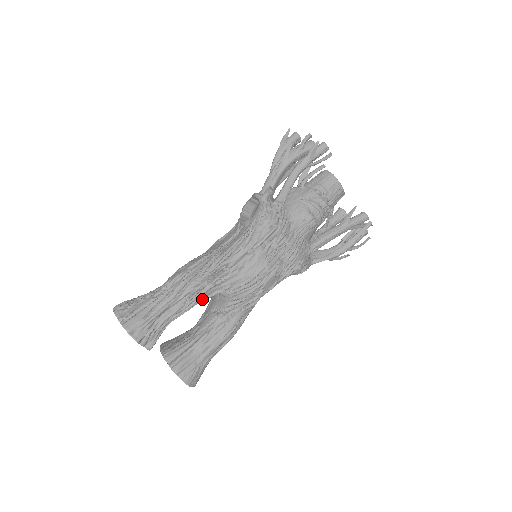
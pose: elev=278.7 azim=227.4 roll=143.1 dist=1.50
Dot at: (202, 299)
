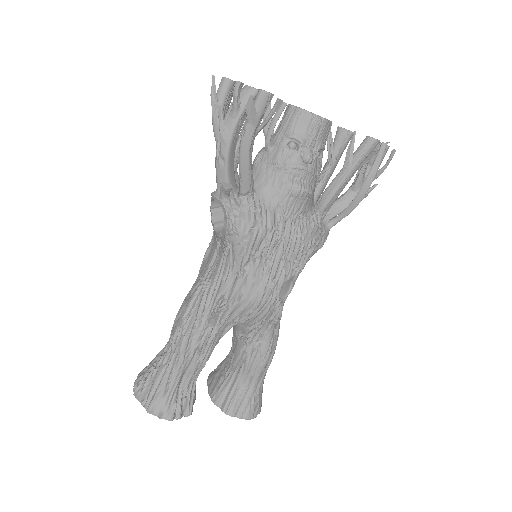
Dot at: (216, 342)
